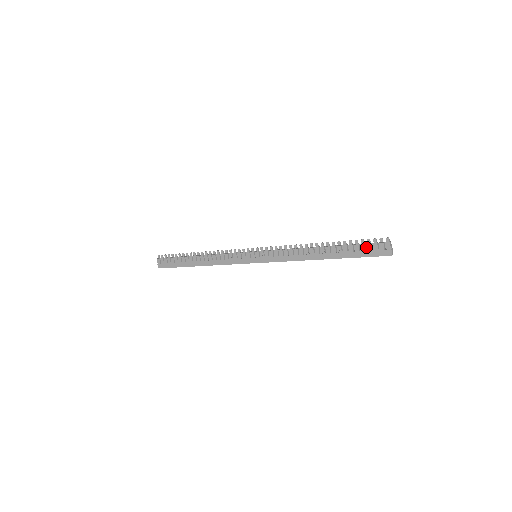
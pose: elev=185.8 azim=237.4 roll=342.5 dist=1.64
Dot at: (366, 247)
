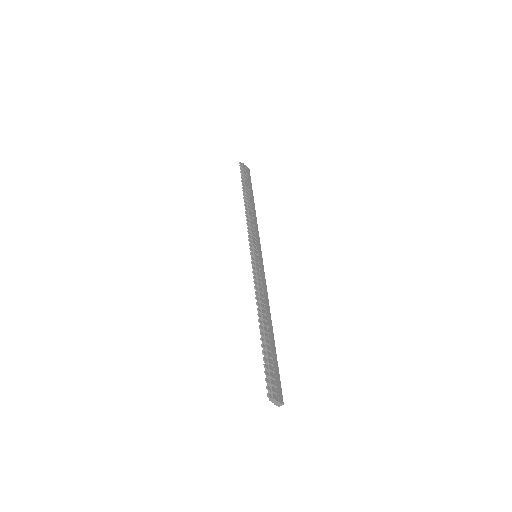
Dot at: (268, 374)
